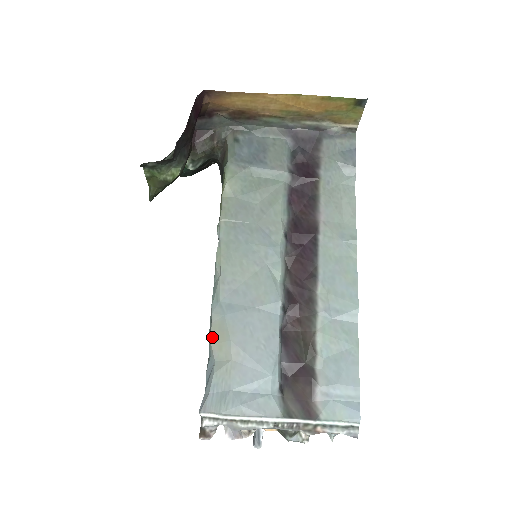
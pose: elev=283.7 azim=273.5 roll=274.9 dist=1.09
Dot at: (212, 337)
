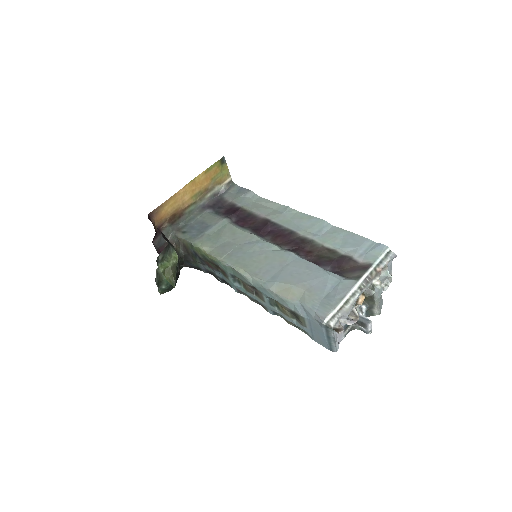
Dot at: (283, 296)
